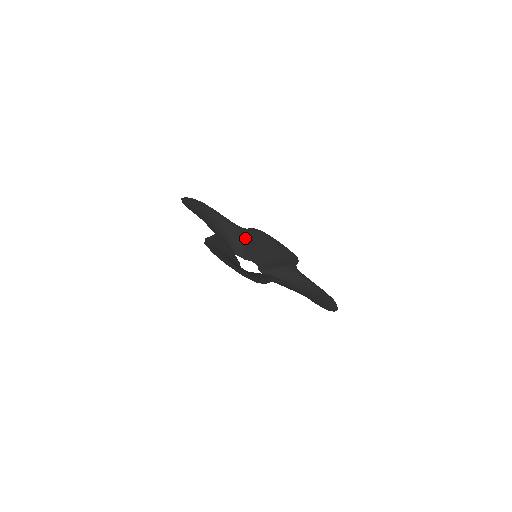
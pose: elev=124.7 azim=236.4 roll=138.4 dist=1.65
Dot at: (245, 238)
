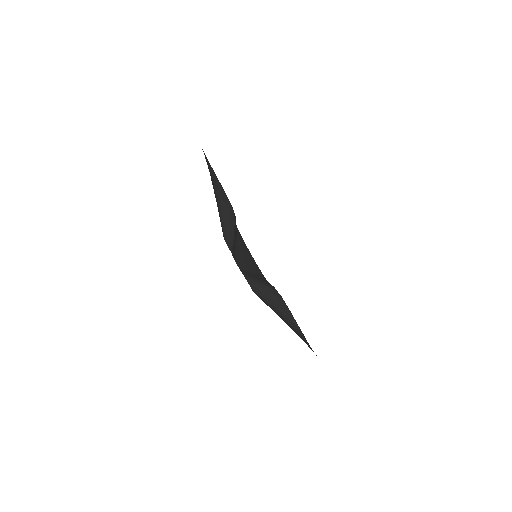
Dot at: (235, 223)
